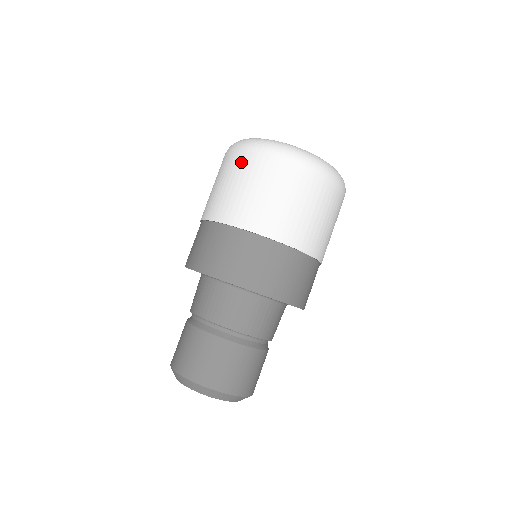
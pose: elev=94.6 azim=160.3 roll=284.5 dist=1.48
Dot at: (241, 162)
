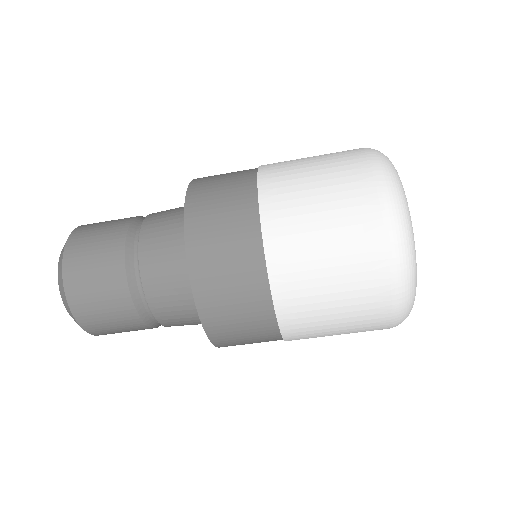
Dot at: (372, 317)
